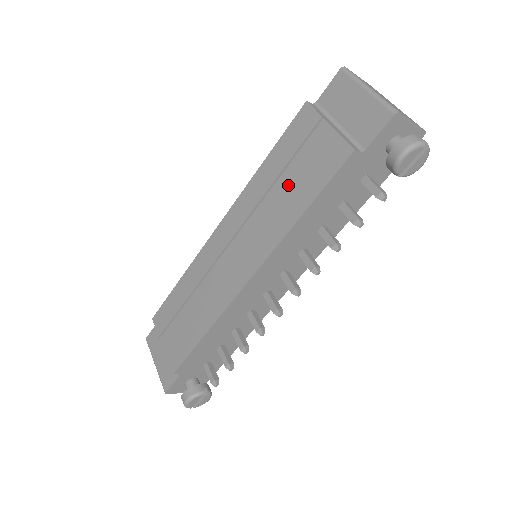
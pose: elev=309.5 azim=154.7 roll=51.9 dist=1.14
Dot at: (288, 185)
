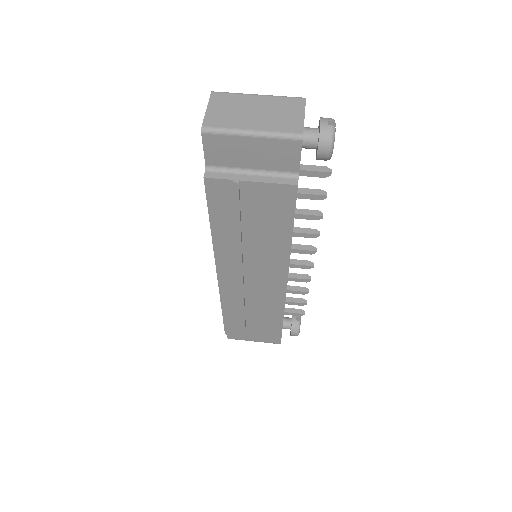
Dot at: (257, 230)
